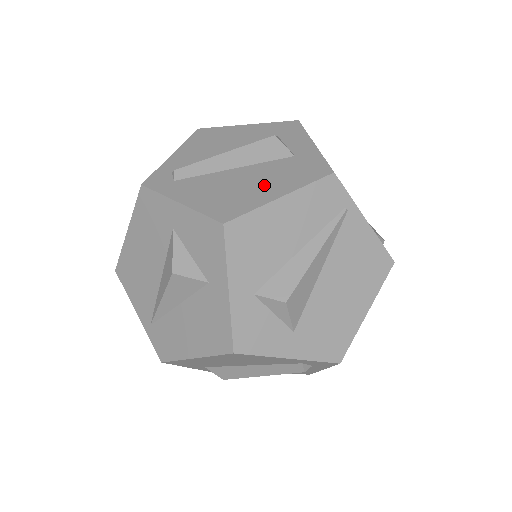
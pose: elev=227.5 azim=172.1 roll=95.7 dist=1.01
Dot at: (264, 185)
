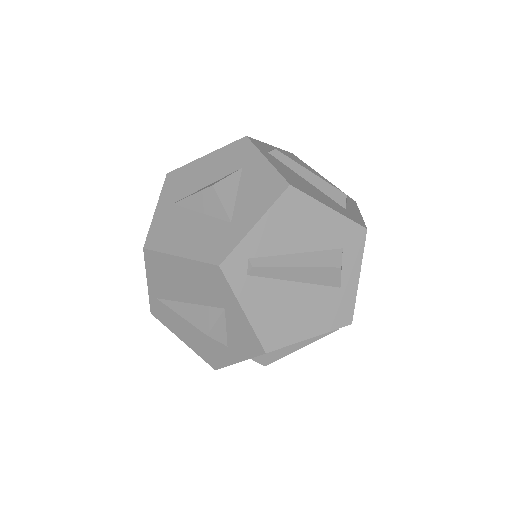
Dot at: (307, 318)
